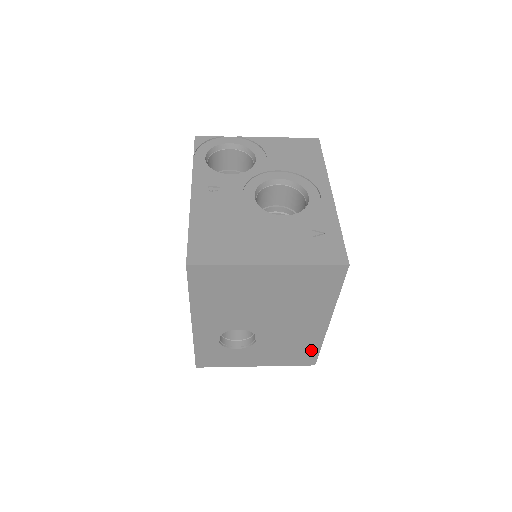
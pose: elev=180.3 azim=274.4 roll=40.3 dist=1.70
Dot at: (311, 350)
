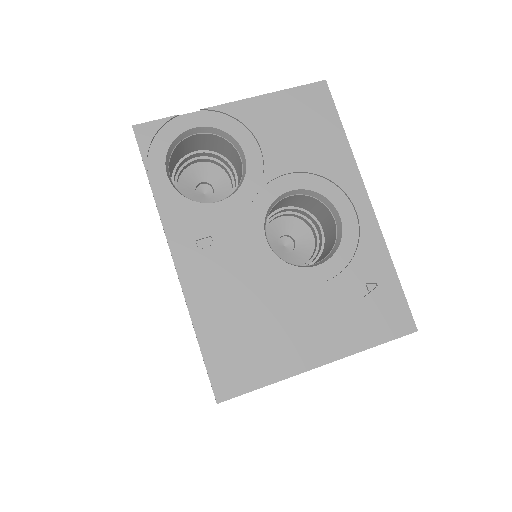
Dot at: occluded
